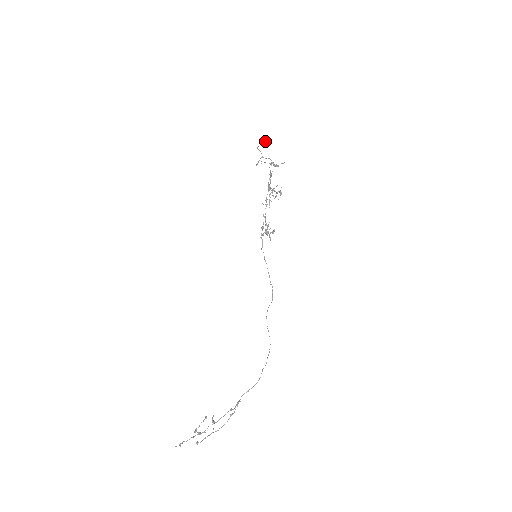
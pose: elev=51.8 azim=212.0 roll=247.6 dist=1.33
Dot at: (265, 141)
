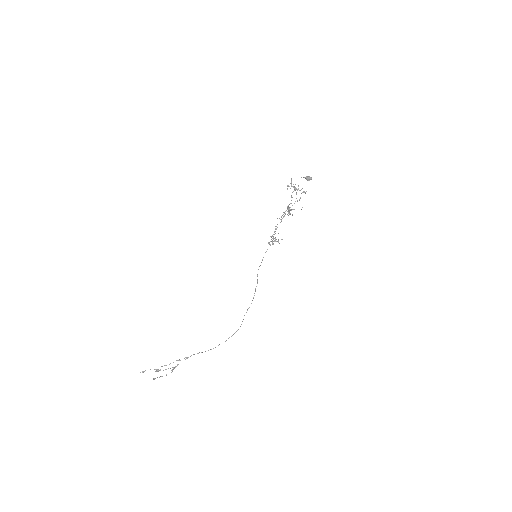
Dot at: (309, 176)
